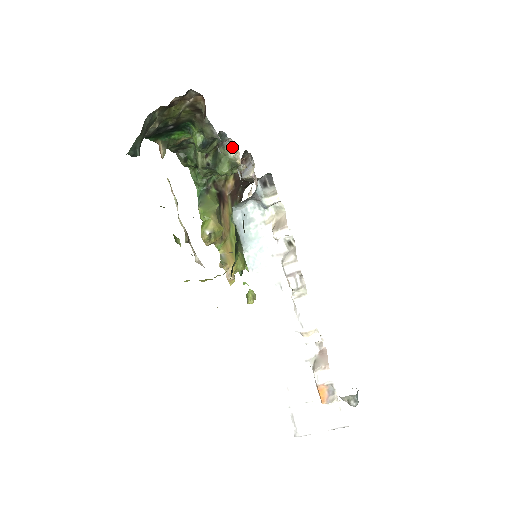
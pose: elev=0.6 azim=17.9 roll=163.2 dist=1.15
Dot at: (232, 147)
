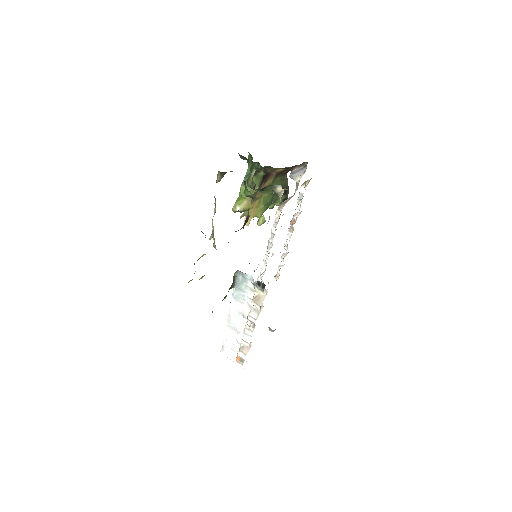
Dot at: (280, 187)
